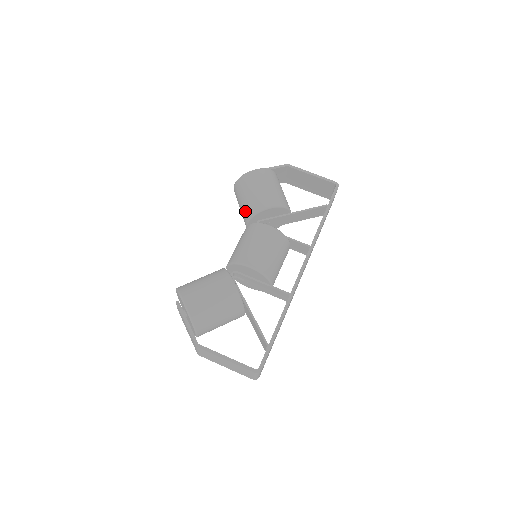
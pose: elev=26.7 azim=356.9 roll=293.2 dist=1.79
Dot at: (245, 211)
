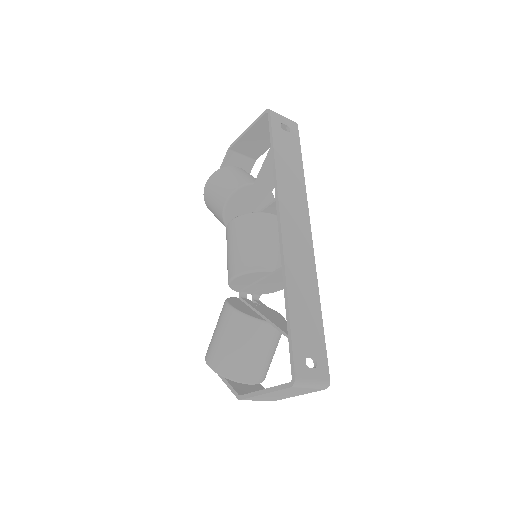
Dot at: occluded
